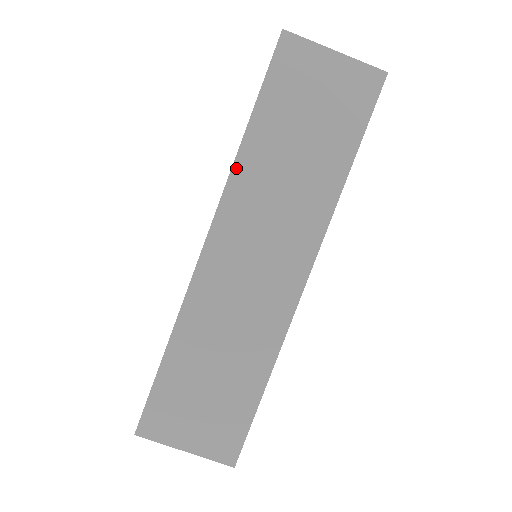
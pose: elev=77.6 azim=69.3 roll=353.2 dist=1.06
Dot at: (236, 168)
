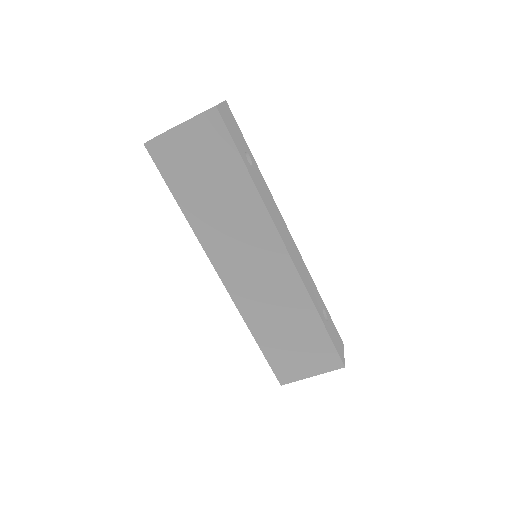
Dot at: (197, 233)
